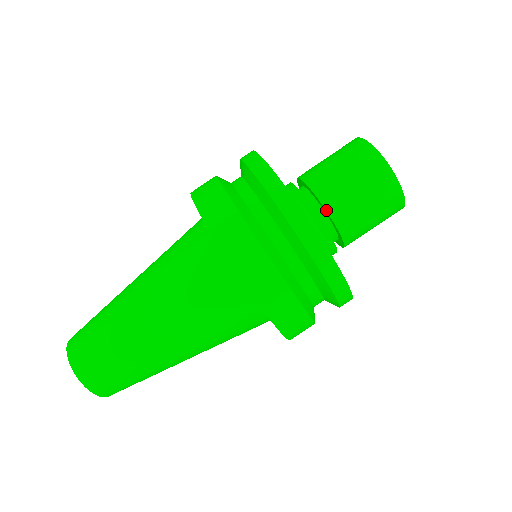
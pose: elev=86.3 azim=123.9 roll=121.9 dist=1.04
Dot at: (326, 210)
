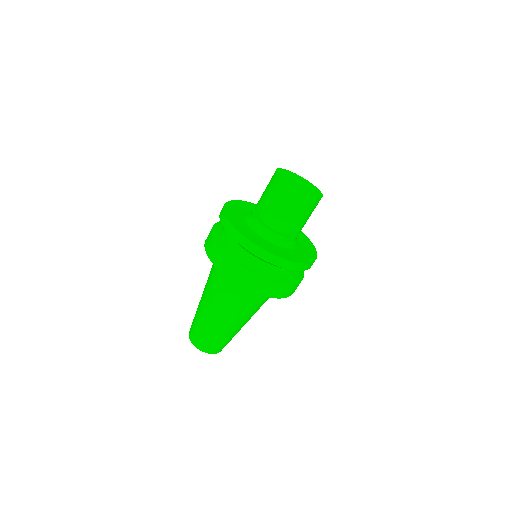
Dot at: (284, 231)
